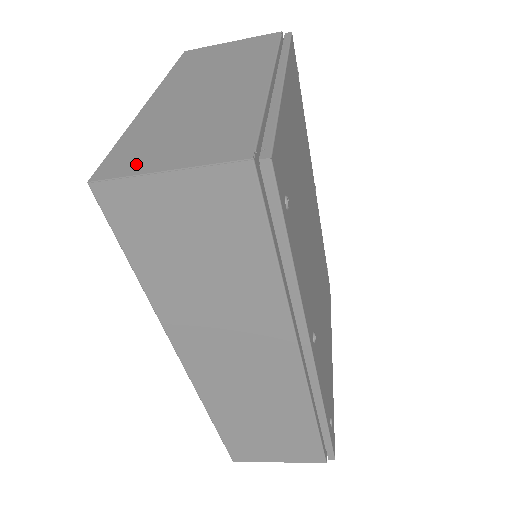
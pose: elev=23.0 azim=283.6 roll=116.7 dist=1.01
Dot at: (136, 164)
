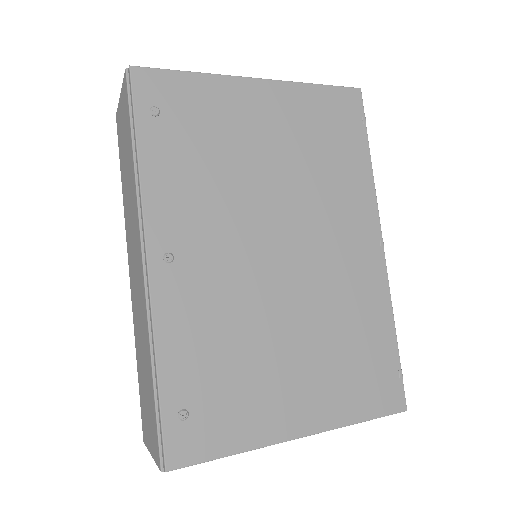
Dot at: occluded
